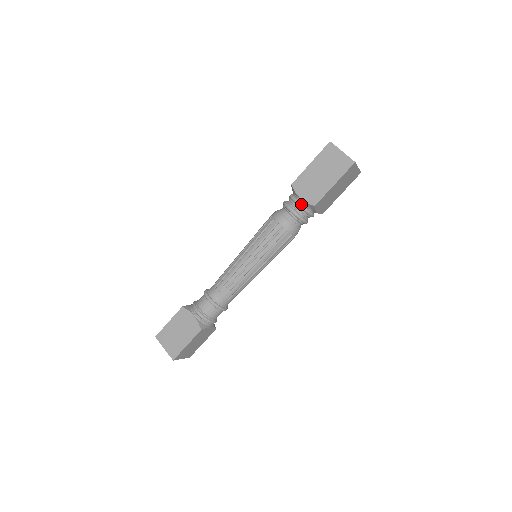
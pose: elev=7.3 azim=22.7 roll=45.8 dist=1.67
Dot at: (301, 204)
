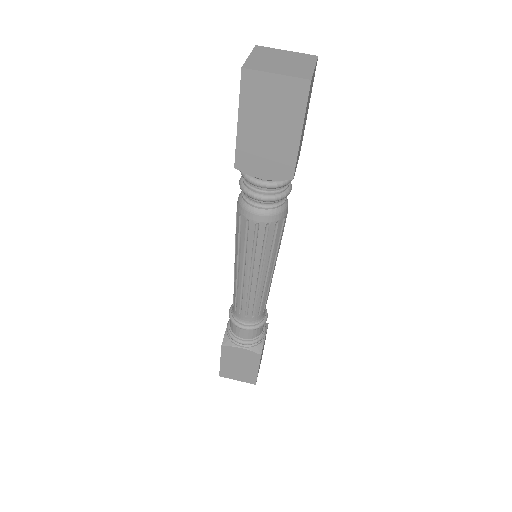
Dot at: (270, 185)
